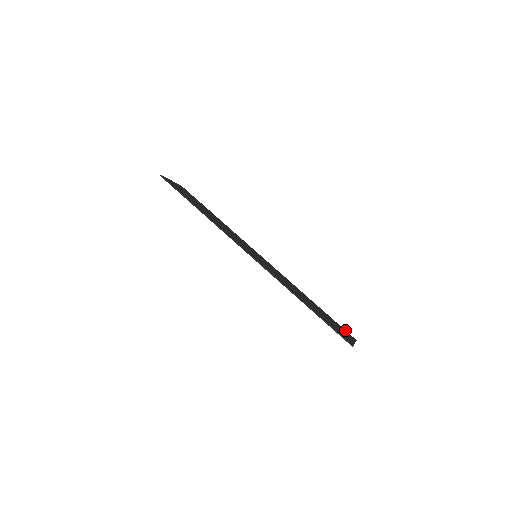
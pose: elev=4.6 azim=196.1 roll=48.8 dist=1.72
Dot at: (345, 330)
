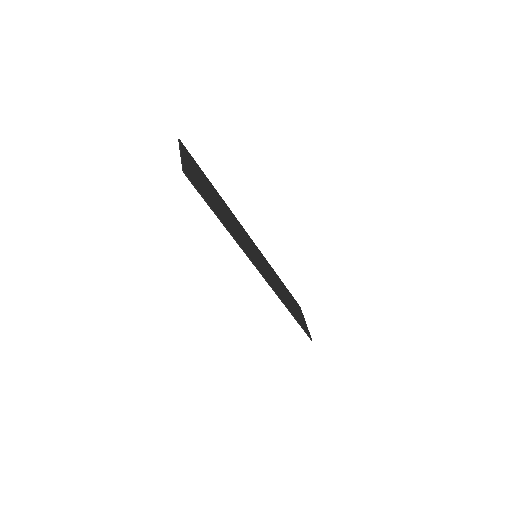
Dot at: (296, 301)
